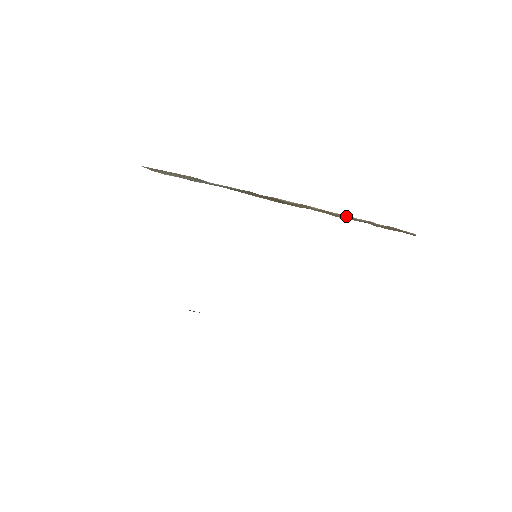
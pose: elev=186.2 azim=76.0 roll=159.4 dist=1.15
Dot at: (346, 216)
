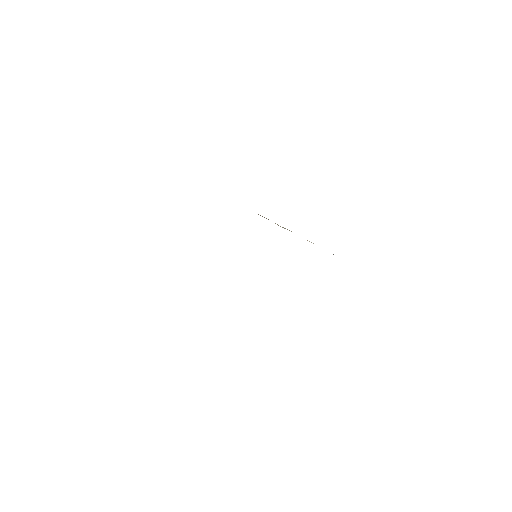
Dot at: occluded
